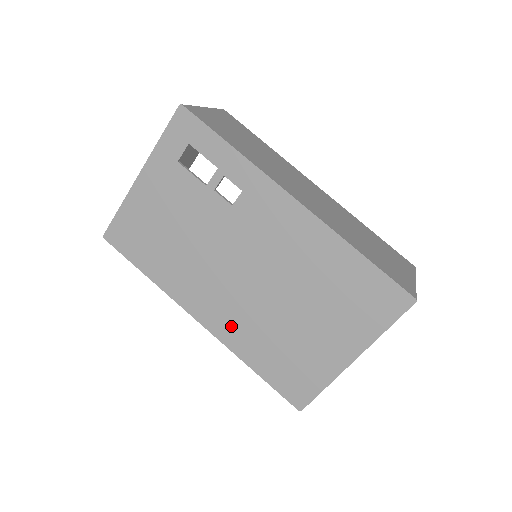
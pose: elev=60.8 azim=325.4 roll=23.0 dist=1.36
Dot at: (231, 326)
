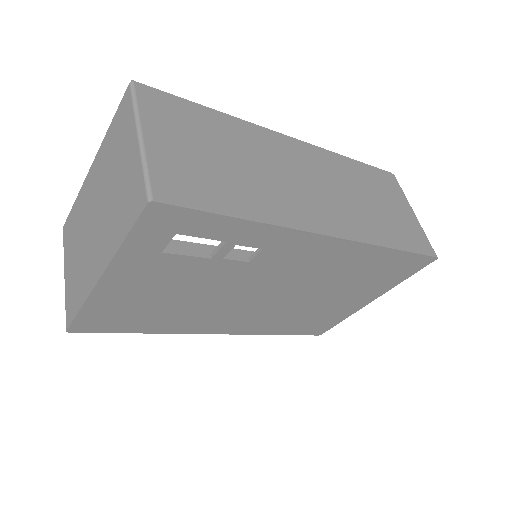
Dot at: (254, 325)
